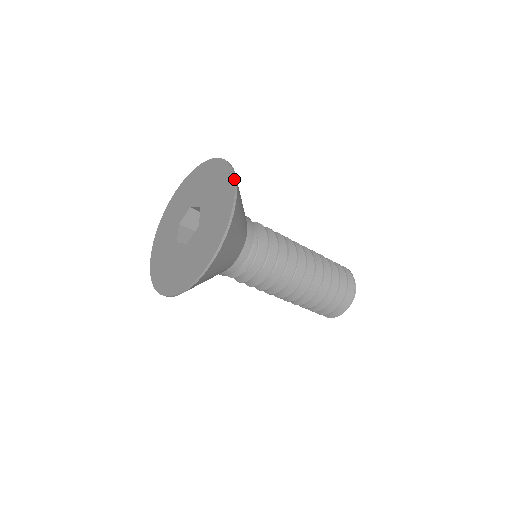
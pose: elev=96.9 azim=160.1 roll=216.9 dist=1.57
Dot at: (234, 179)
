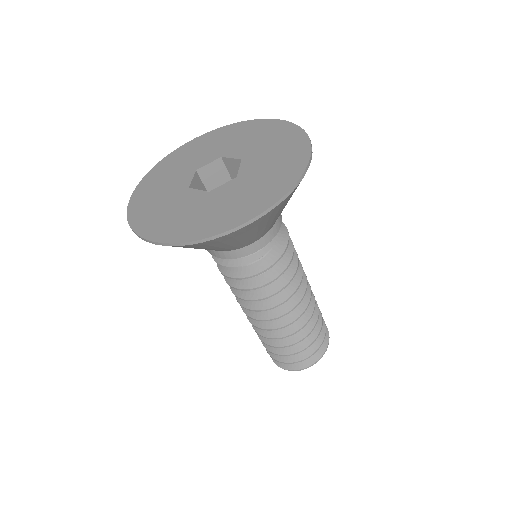
Dot at: (310, 141)
